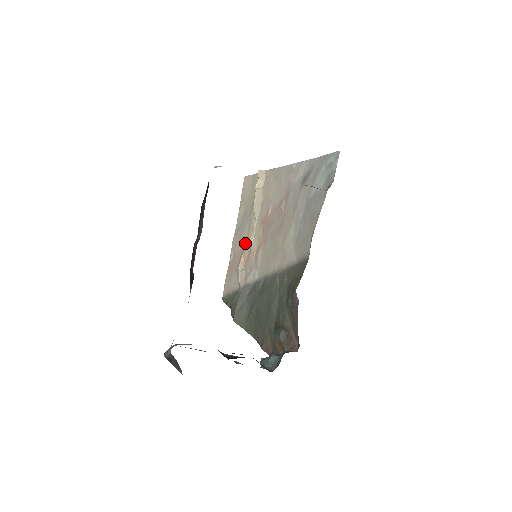
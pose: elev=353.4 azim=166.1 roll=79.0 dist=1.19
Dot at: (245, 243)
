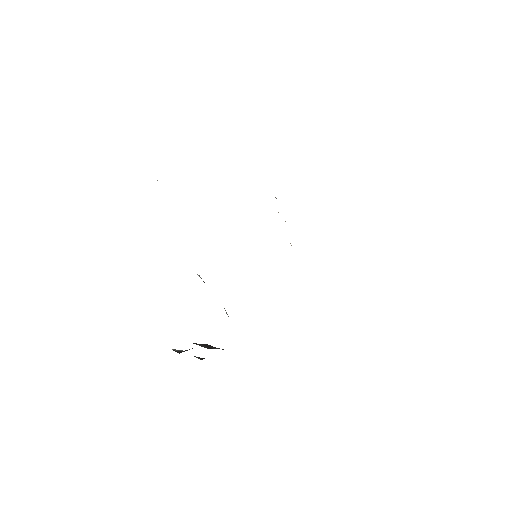
Dot at: occluded
